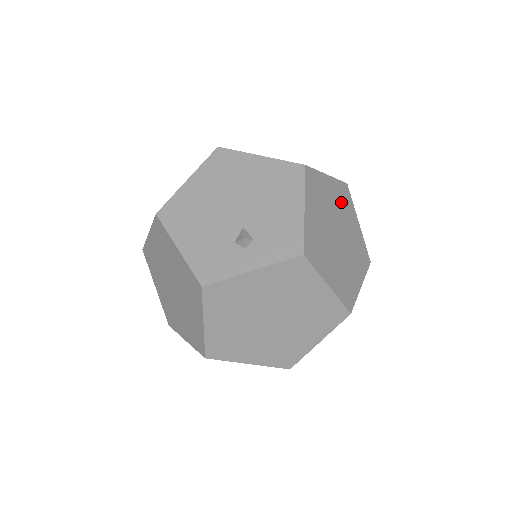
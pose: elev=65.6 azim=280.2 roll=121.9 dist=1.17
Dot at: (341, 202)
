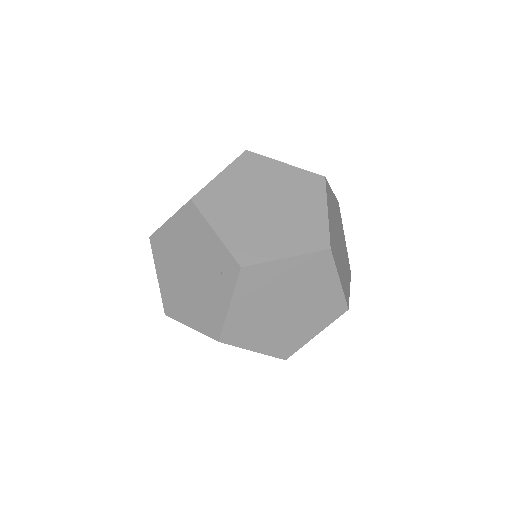
Dot at: (346, 257)
